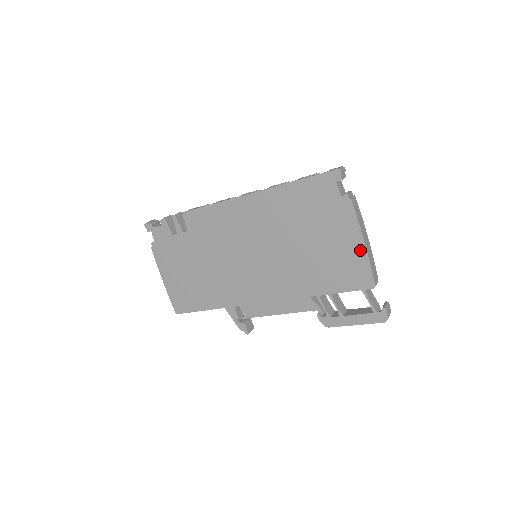
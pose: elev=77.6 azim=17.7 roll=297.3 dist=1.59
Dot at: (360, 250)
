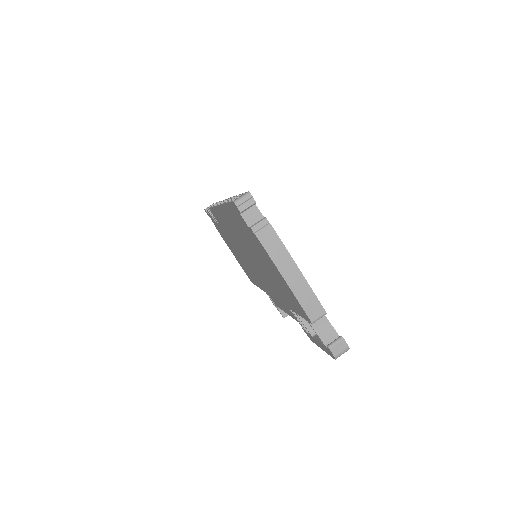
Dot at: (286, 284)
